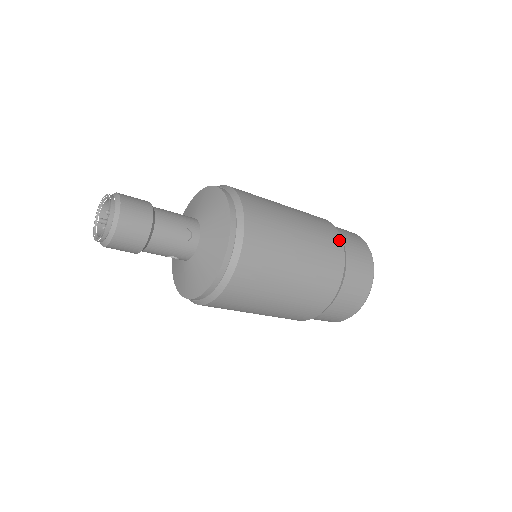
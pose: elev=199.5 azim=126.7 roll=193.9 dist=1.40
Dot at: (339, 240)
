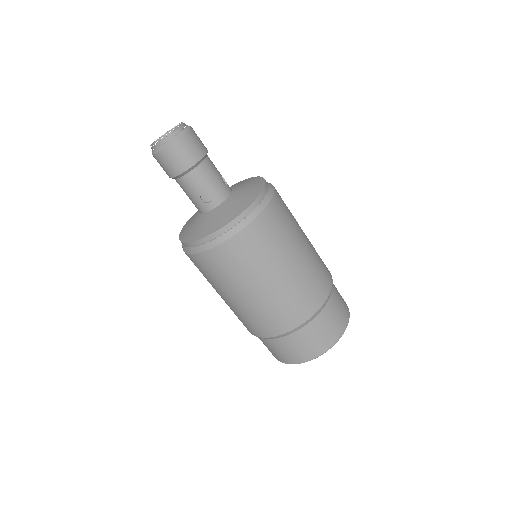
Dot at: occluded
